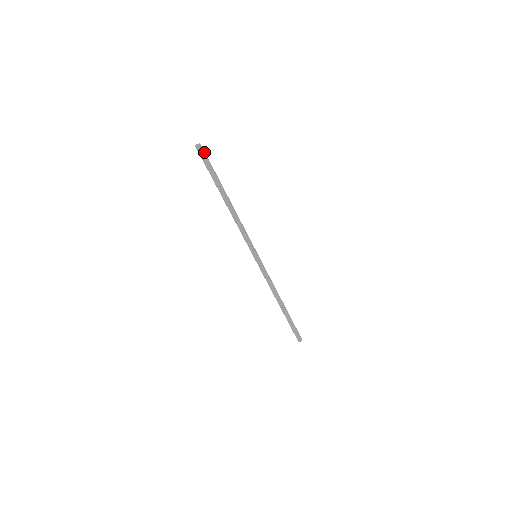
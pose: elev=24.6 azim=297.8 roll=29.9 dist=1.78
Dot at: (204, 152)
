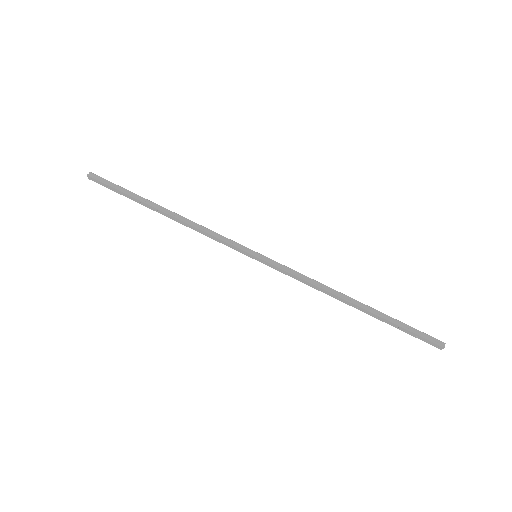
Dot at: (100, 178)
